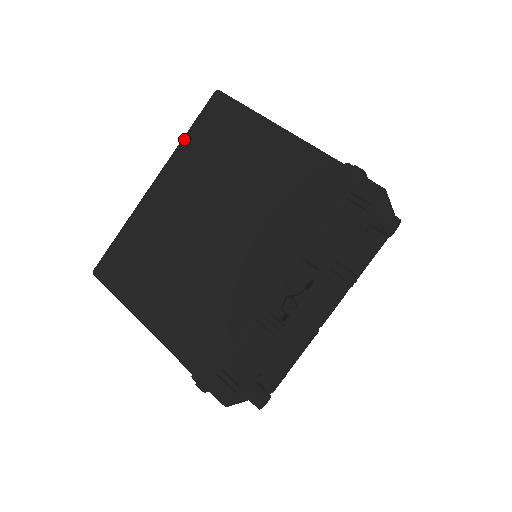
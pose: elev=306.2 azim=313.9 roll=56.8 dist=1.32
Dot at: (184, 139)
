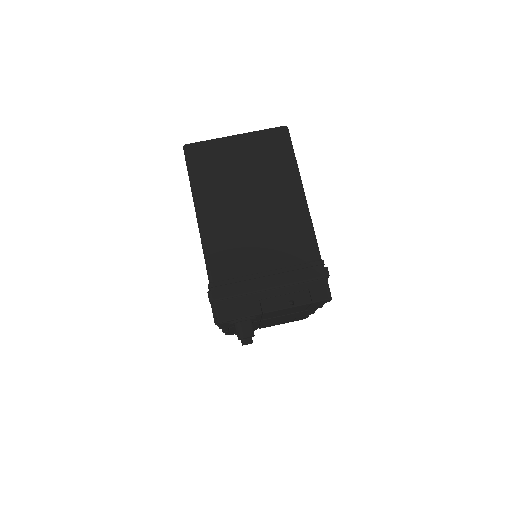
Dot at: occluded
